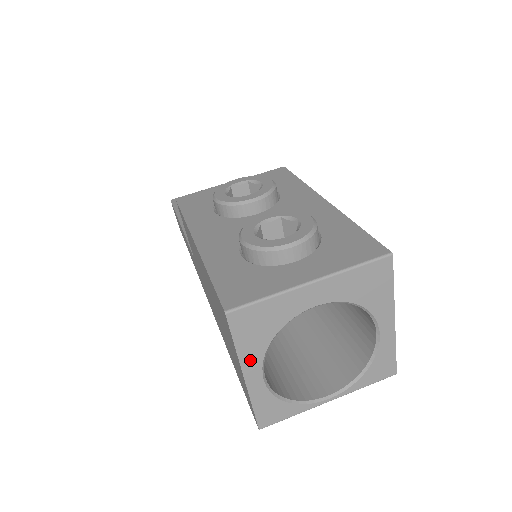
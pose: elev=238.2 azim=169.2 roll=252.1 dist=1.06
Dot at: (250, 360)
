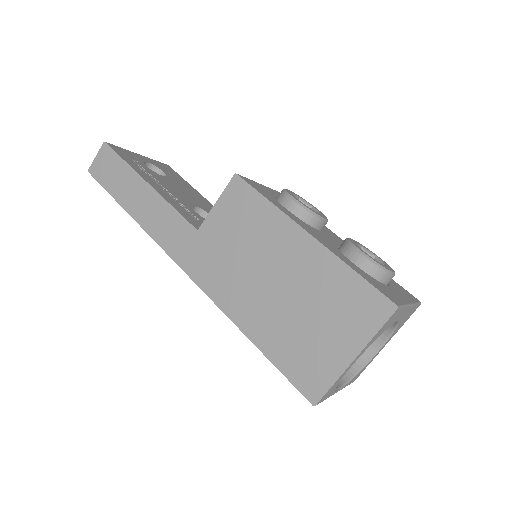
Dot at: (367, 347)
